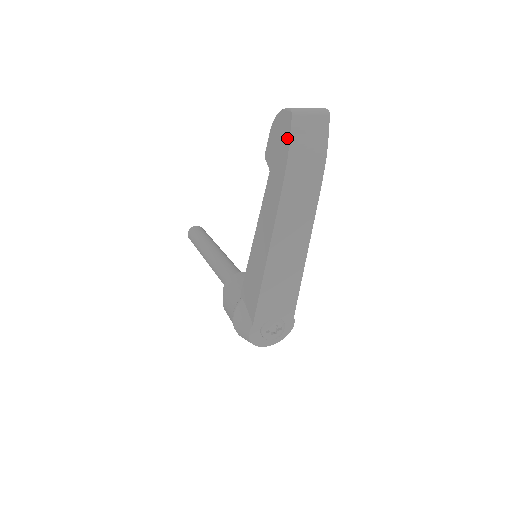
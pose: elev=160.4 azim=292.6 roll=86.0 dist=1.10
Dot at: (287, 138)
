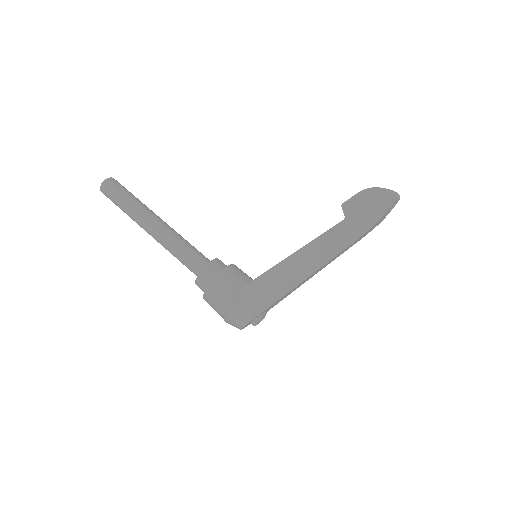
Dot at: (383, 210)
